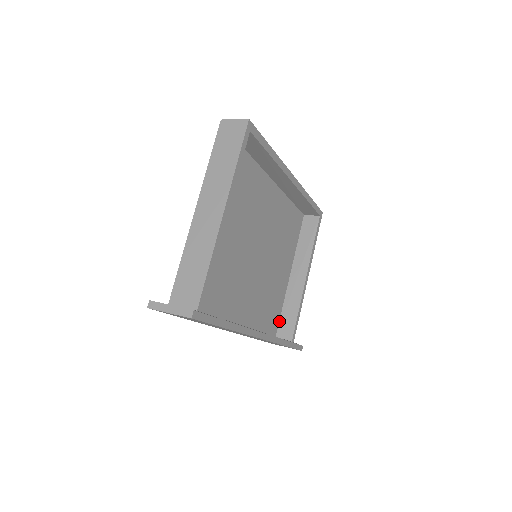
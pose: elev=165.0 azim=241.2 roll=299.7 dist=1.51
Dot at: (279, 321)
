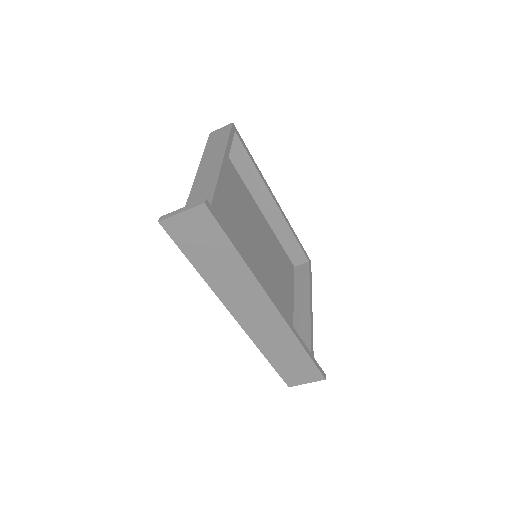
Dot at: occluded
